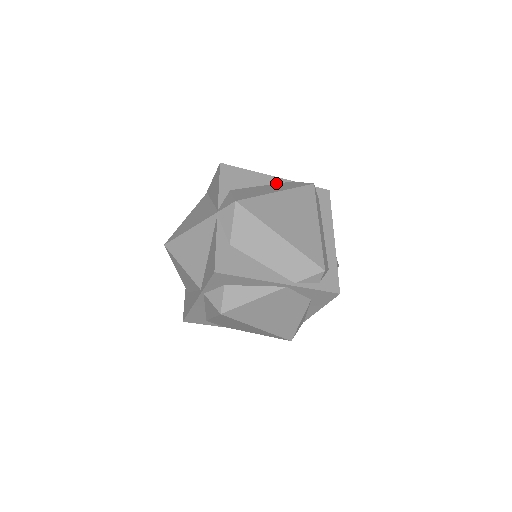
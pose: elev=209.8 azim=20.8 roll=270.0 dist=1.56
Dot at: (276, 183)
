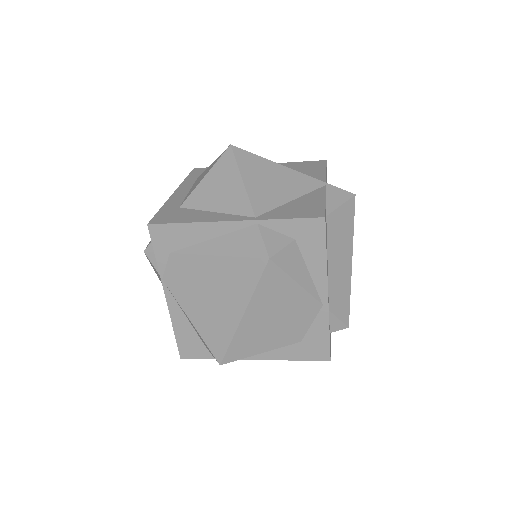
Dot at: occluded
